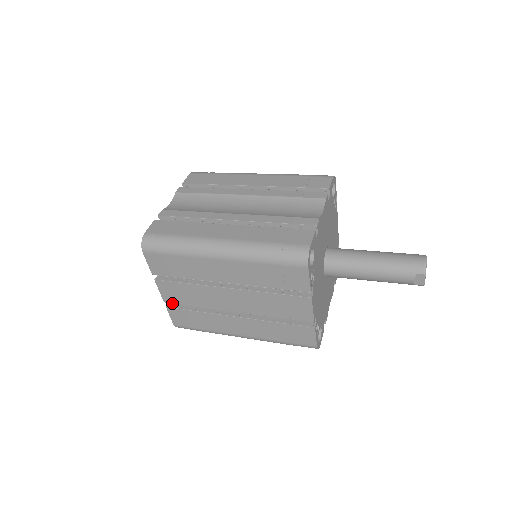
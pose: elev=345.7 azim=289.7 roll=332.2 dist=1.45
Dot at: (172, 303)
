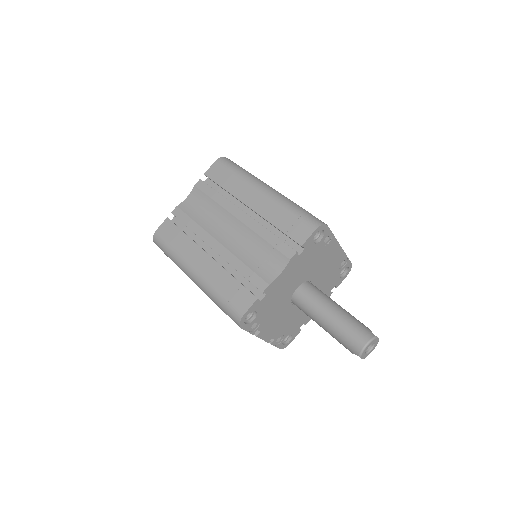
Dot at: occluded
